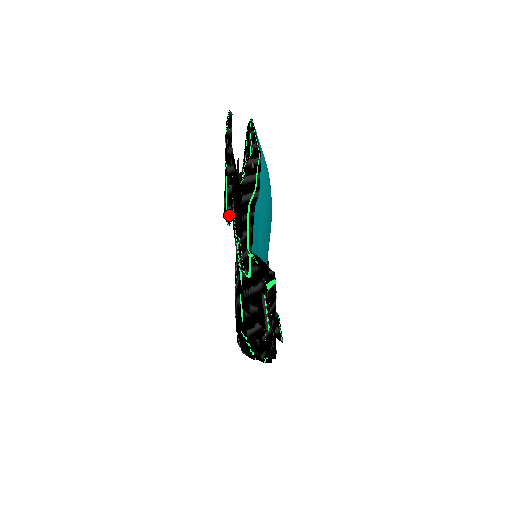
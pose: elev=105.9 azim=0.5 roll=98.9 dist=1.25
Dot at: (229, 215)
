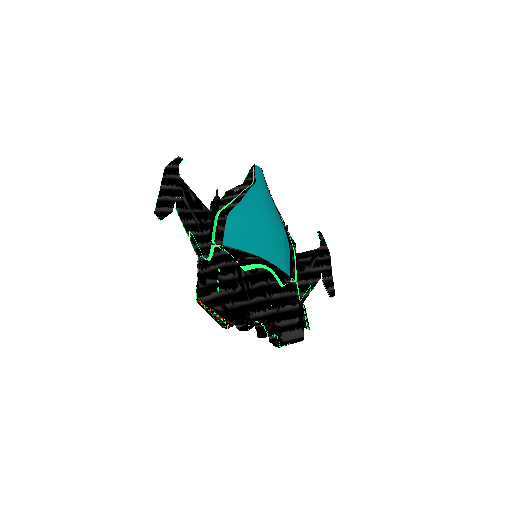
Dot at: (157, 213)
